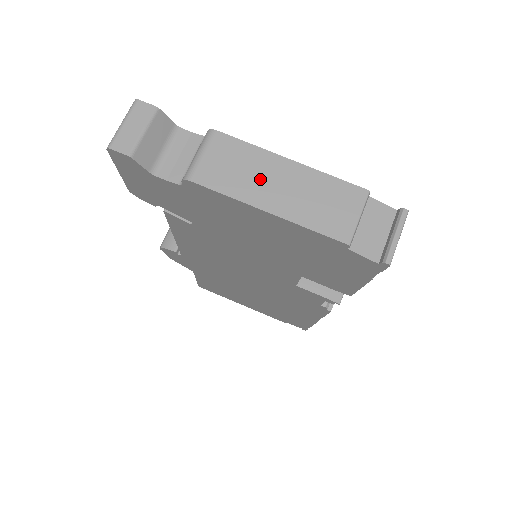
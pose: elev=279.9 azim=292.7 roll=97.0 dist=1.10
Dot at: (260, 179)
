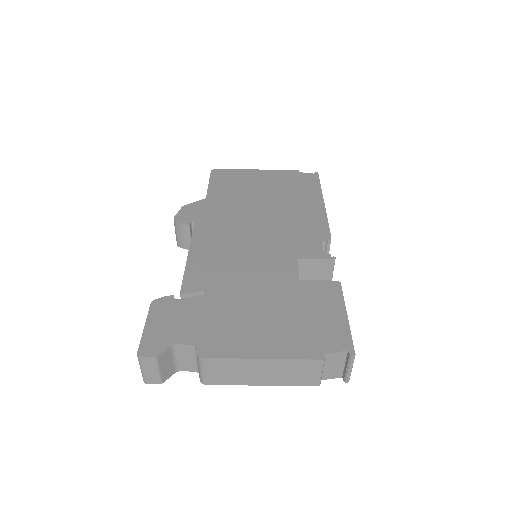
Dot at: (248, 373)
